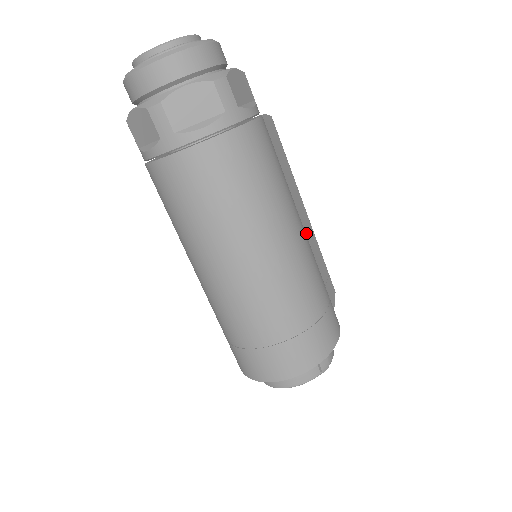
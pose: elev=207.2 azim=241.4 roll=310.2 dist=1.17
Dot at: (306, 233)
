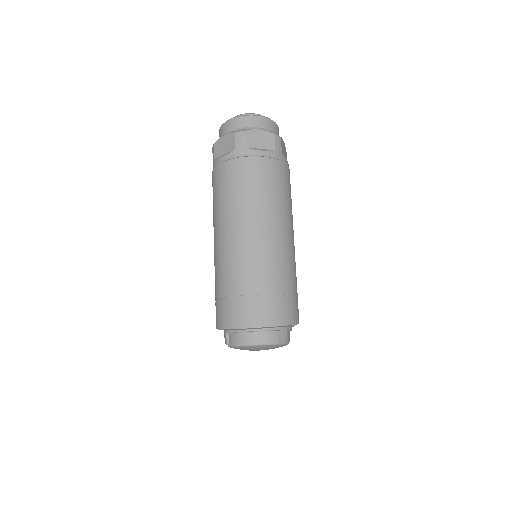
Dot at: occluded
